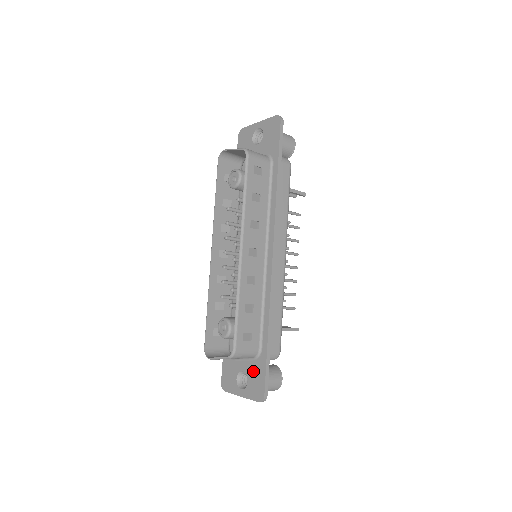
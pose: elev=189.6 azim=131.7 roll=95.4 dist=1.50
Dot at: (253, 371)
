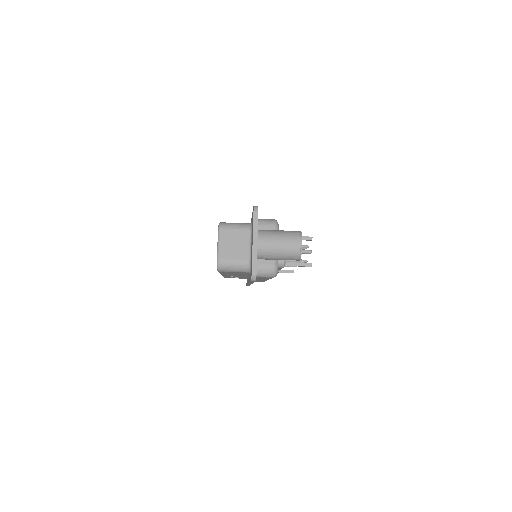
Dot at: occluded
